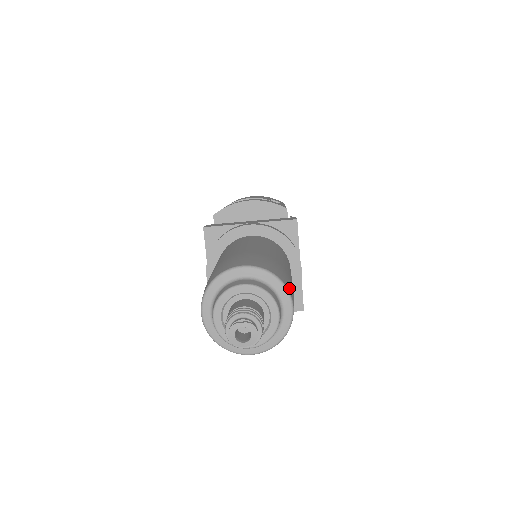
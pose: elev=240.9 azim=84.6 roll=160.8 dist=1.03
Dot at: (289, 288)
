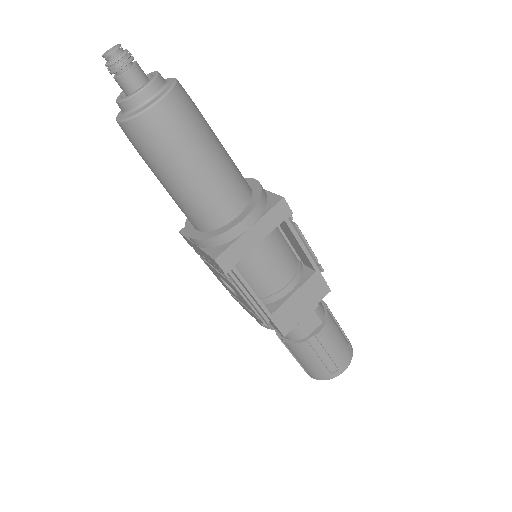
Dot at: occluded
